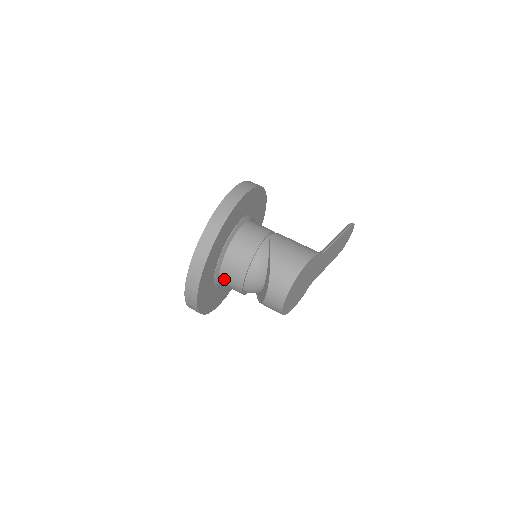
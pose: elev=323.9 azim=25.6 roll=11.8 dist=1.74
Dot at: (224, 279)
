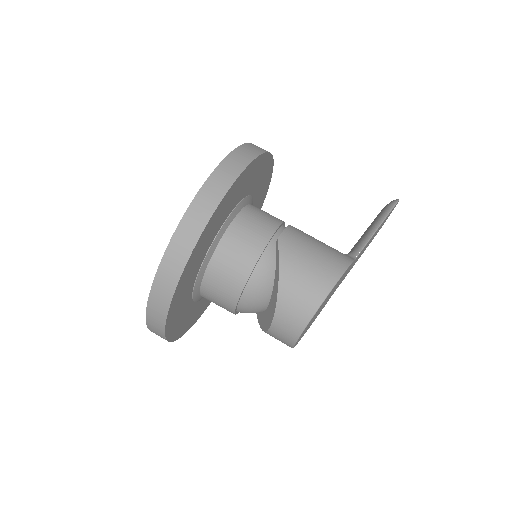
Dot at: (207, 296)
